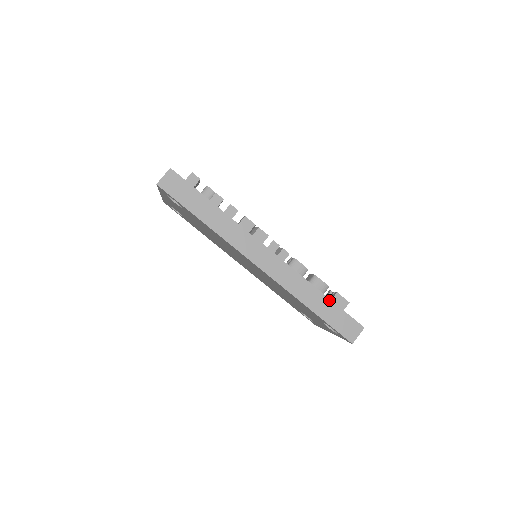
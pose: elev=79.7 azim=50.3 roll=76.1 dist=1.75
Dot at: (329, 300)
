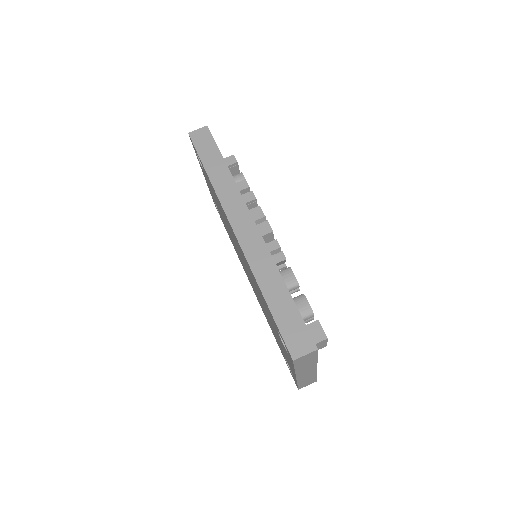
Dot at: (290, 297)
